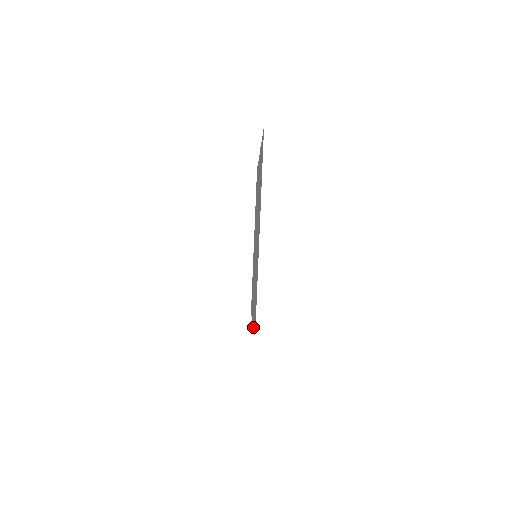
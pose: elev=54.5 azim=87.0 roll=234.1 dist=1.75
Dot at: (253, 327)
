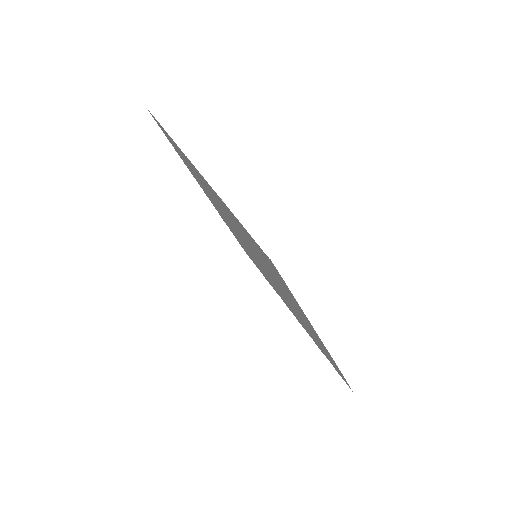
Dot at: occluded
